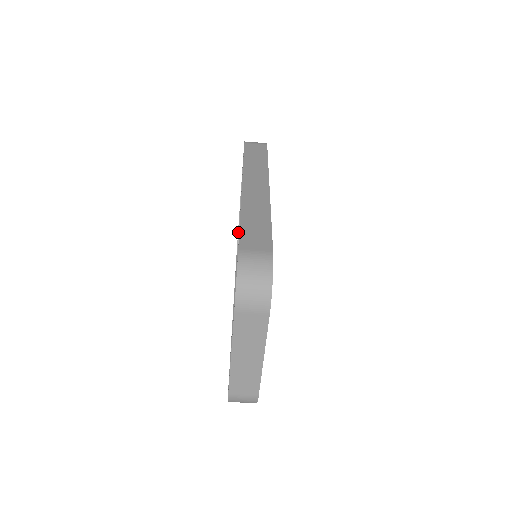
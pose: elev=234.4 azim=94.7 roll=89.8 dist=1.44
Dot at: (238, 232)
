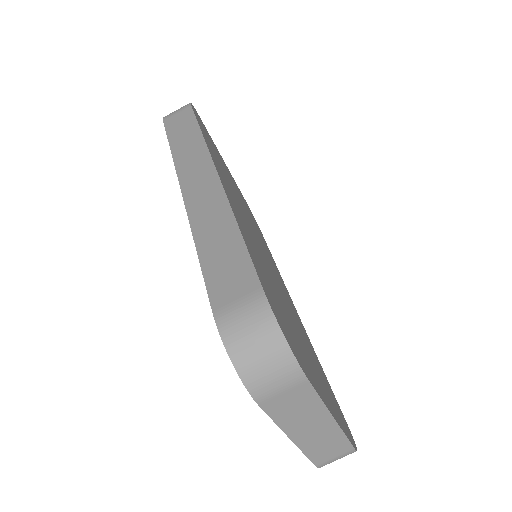
Dot at: occluded
